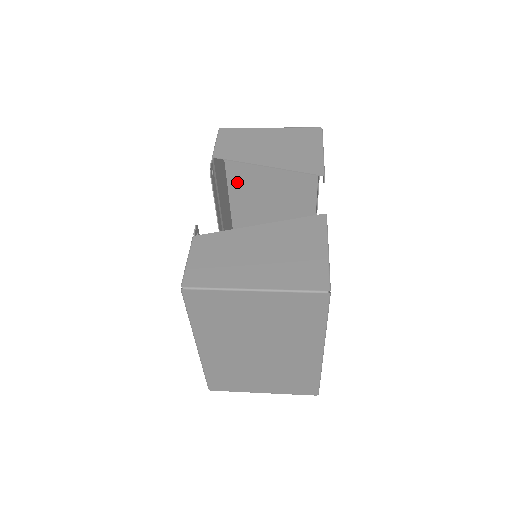
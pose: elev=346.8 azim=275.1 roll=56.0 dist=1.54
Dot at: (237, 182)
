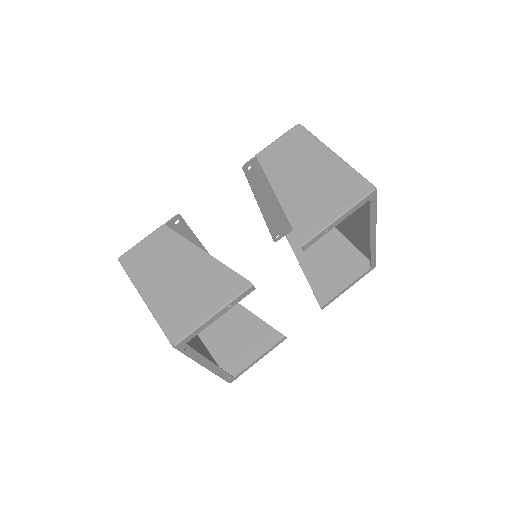
Dot at: occluded
